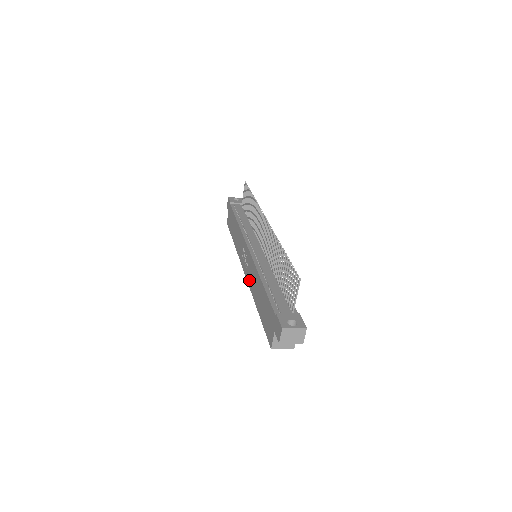
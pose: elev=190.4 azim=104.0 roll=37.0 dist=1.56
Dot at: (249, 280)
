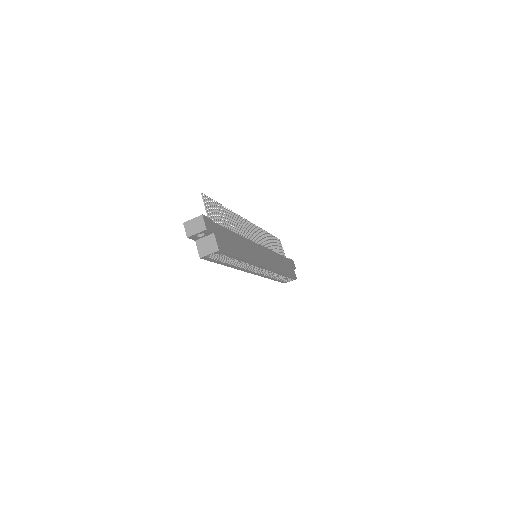
Dot at: occluded
